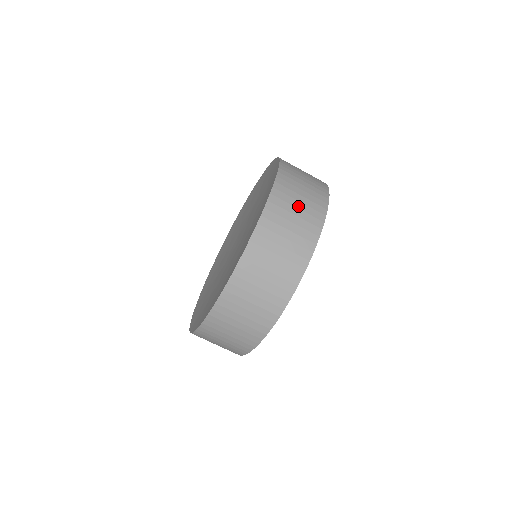
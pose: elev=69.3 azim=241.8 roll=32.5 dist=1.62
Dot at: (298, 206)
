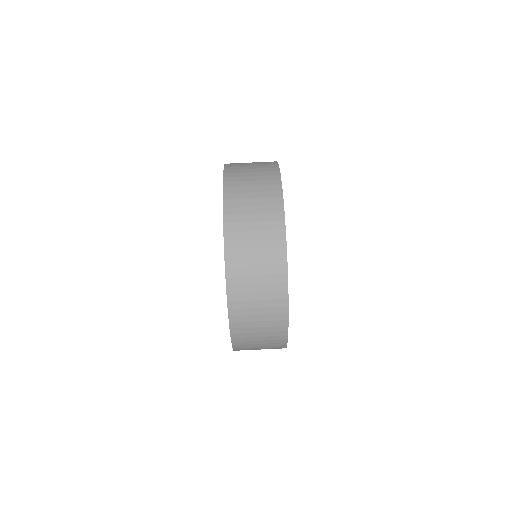
Dot at: (251, 164)
